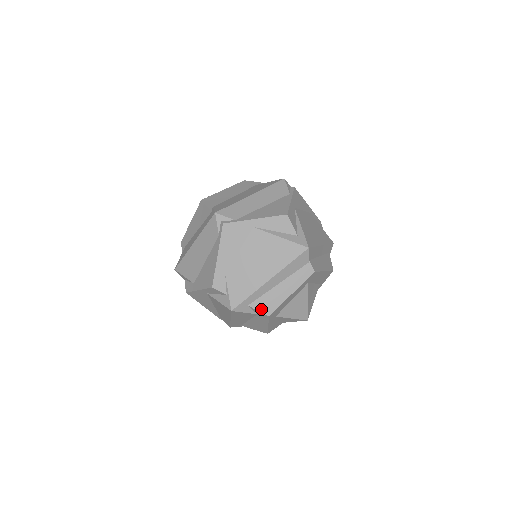
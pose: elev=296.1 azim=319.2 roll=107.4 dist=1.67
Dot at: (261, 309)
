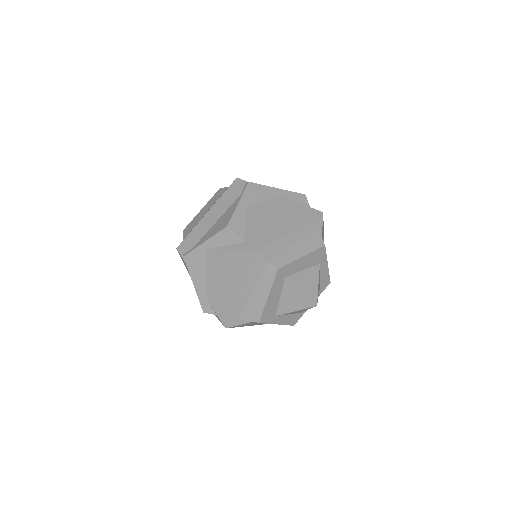
Dot at: (249, 318)
